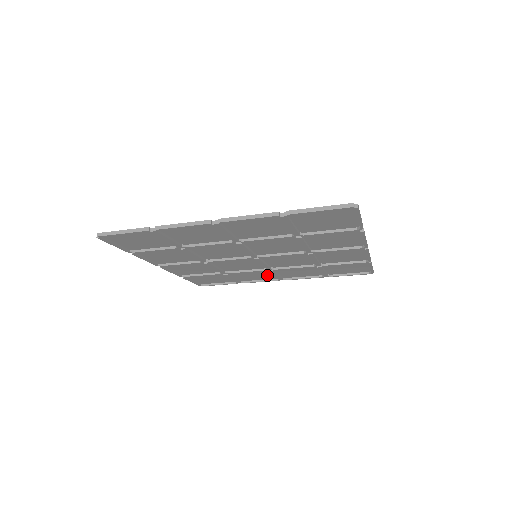
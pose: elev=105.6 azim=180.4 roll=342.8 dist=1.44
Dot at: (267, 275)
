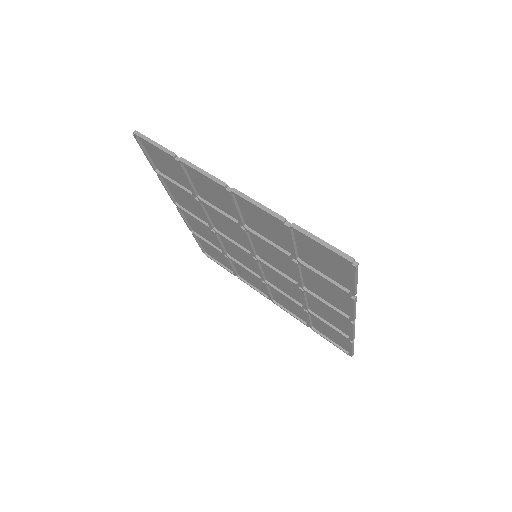
Dot at: (261, 286)
